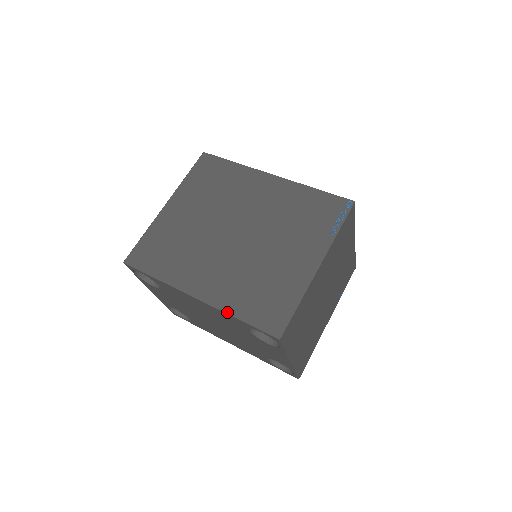
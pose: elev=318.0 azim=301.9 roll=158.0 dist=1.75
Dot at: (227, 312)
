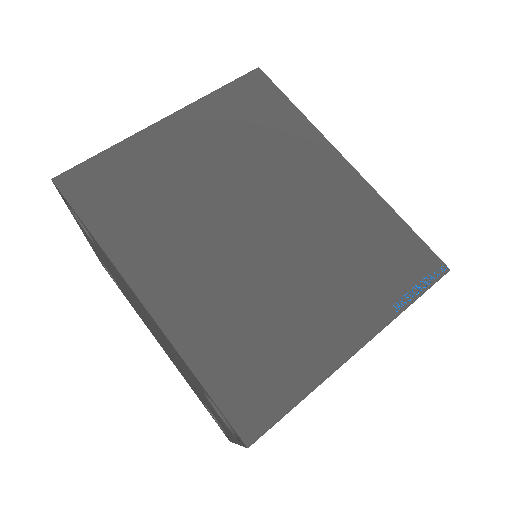
Dot at: (183, 356)
